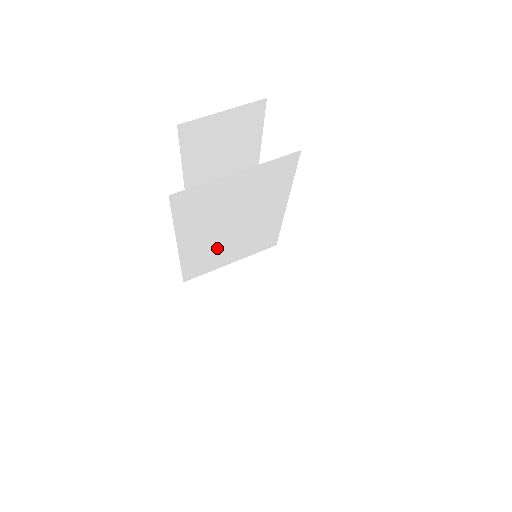
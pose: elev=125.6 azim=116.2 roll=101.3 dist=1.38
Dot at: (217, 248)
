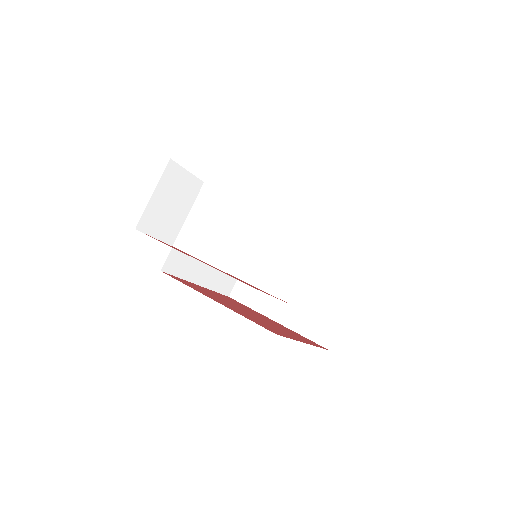
Dot at: (206, 254)
